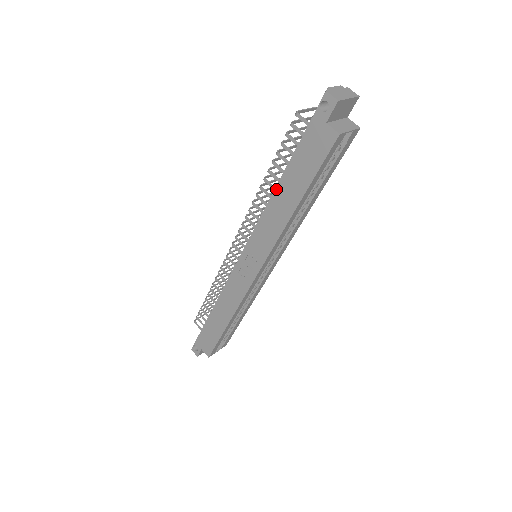
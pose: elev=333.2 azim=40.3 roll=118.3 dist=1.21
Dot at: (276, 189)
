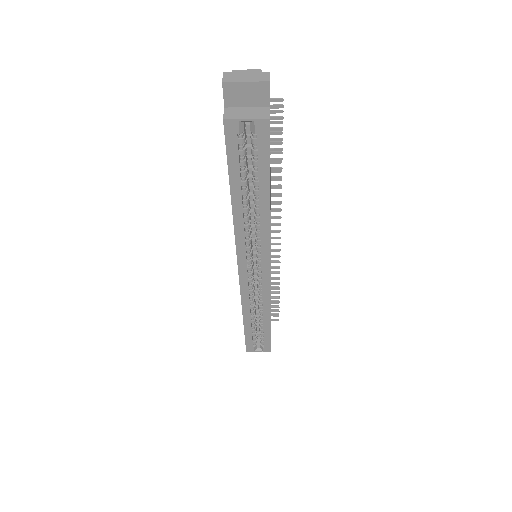
Dot at: occluded
